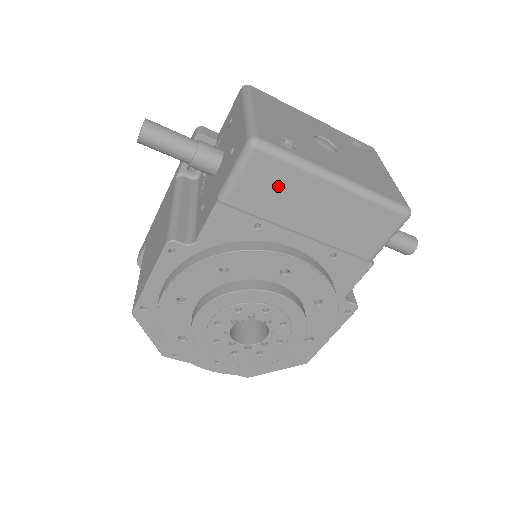
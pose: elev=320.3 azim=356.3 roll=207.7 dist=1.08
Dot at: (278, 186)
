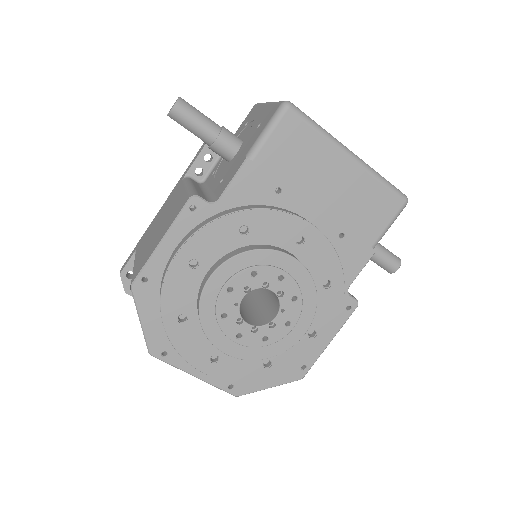
Dot at: (302, 151)
